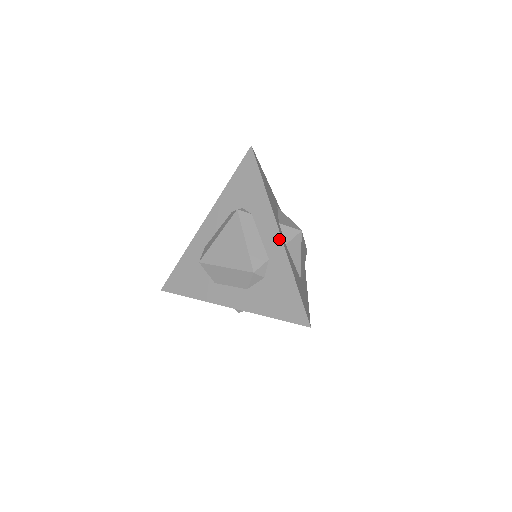
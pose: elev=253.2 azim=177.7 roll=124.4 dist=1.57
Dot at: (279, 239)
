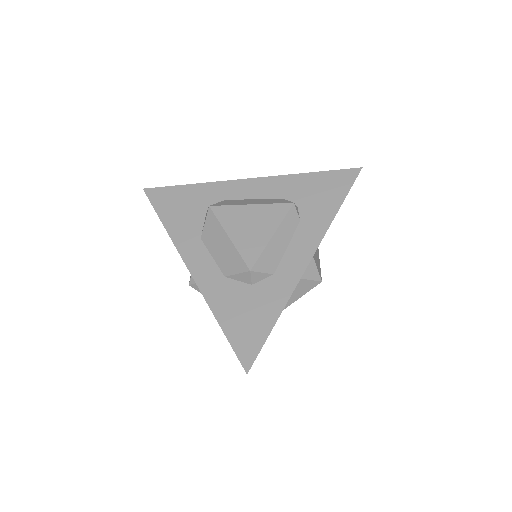
Dot at: (302, 268)
